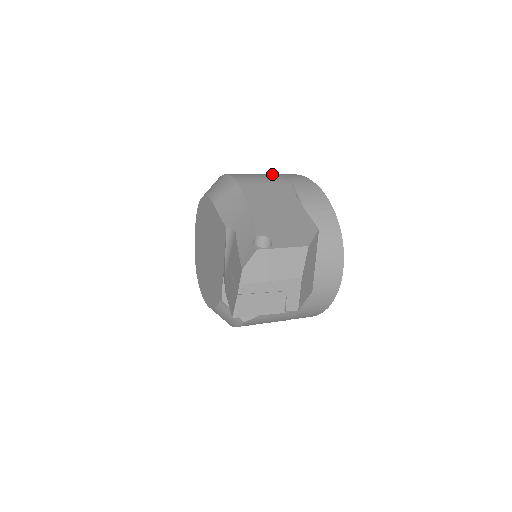
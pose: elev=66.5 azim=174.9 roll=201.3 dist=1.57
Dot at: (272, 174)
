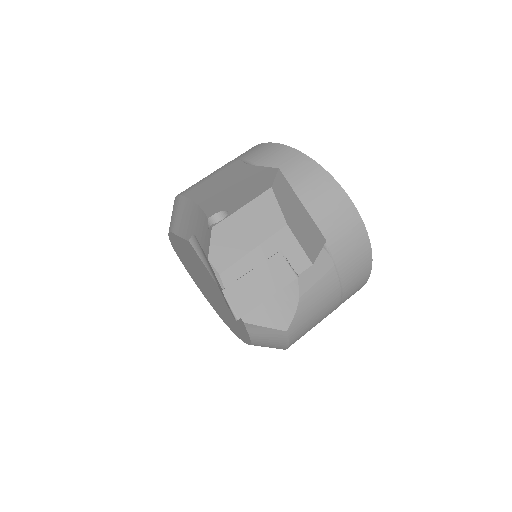
Dot at: occluded
